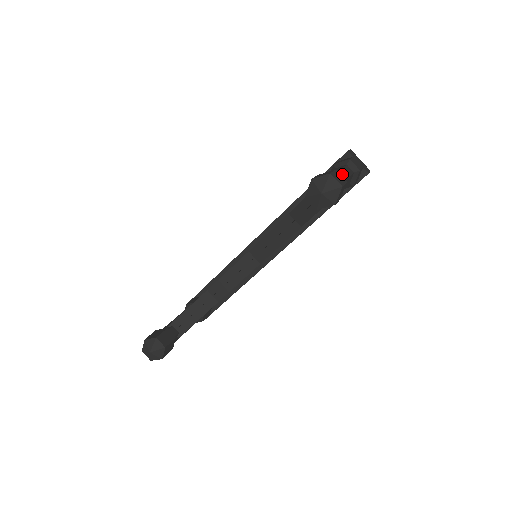
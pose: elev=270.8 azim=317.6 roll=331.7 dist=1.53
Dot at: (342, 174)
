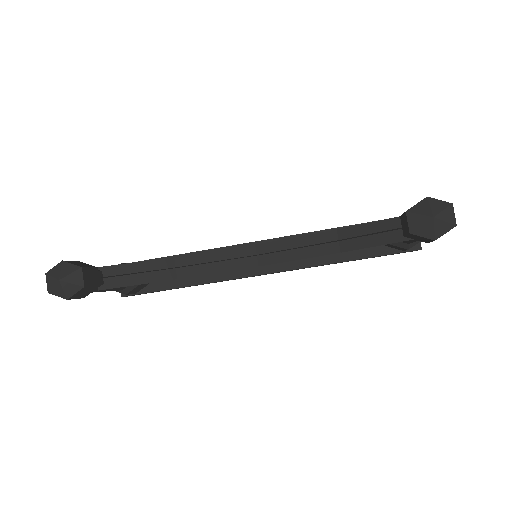
Dot at: occluded
